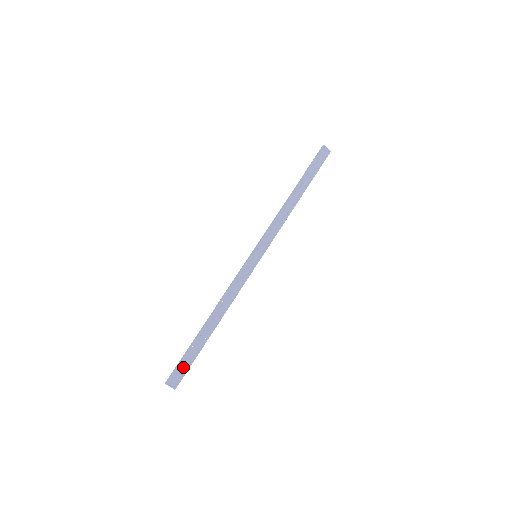
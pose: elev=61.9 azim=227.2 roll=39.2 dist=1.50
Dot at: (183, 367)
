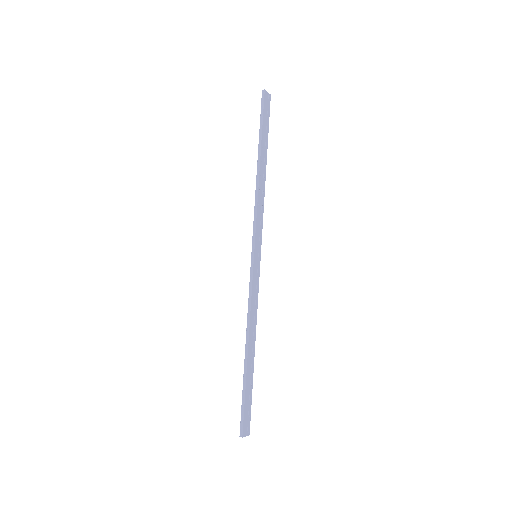
Dot at: (247, 410)
